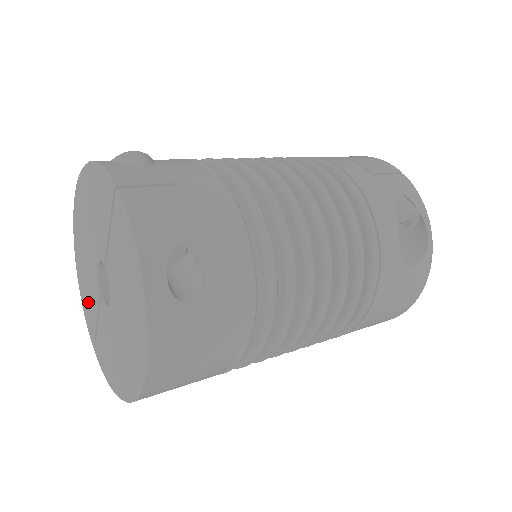
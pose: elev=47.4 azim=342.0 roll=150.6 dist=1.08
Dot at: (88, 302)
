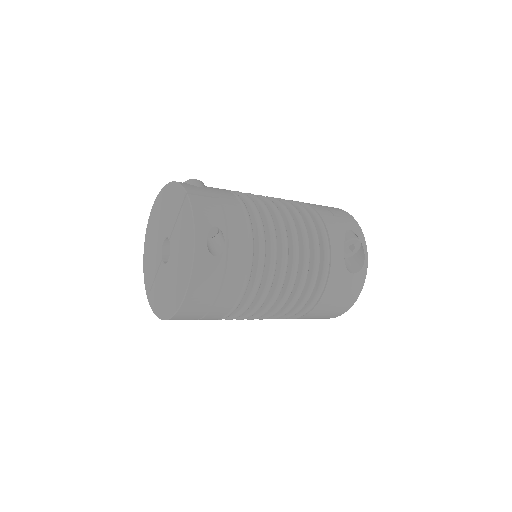
Dot at: (150, 268)
